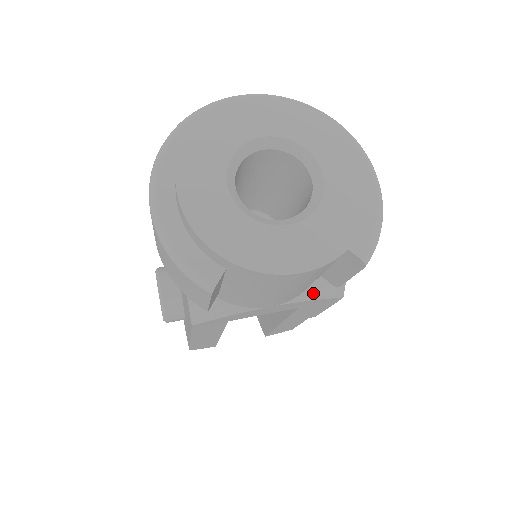
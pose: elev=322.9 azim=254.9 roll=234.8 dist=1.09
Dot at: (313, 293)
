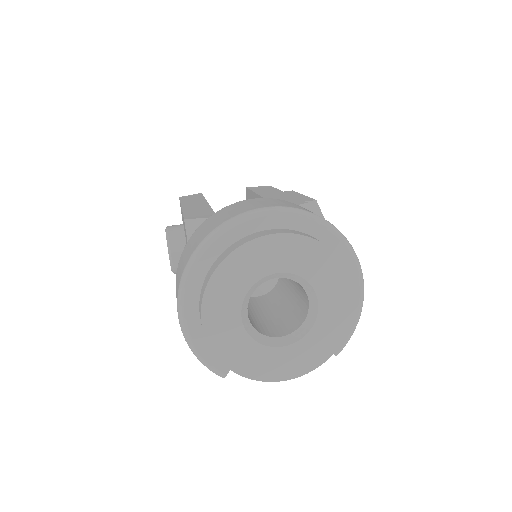
Dot at: occluded
